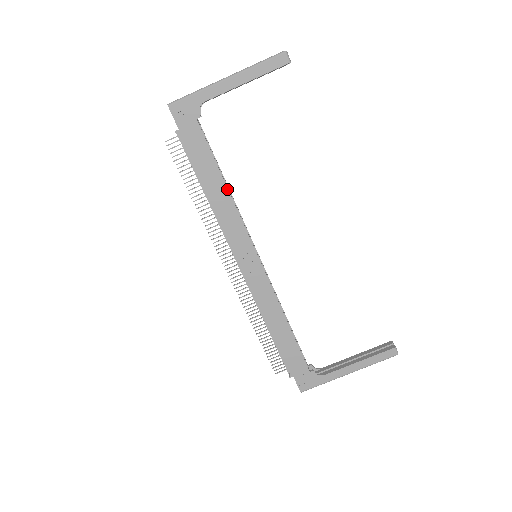
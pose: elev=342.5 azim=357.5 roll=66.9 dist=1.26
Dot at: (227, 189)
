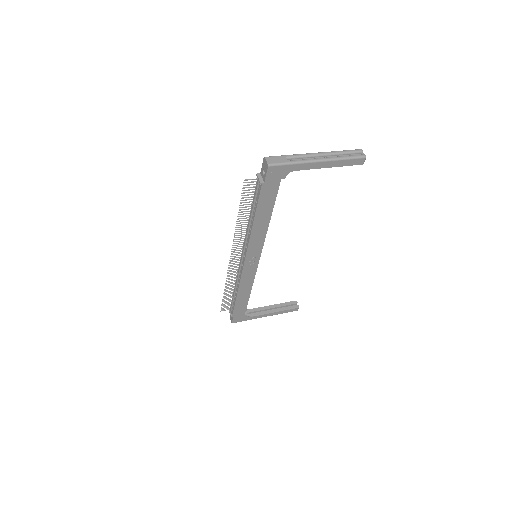
Dot at: (269, 222)
